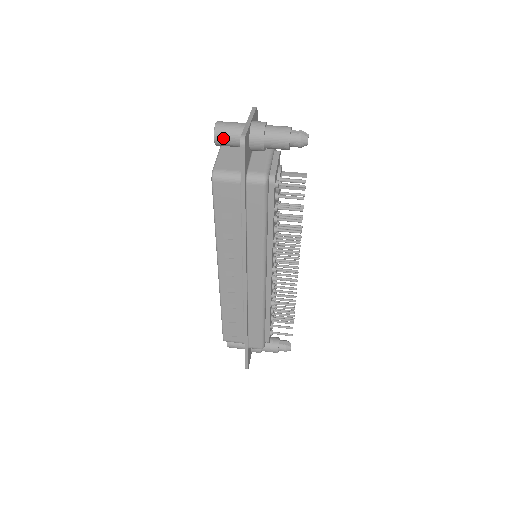
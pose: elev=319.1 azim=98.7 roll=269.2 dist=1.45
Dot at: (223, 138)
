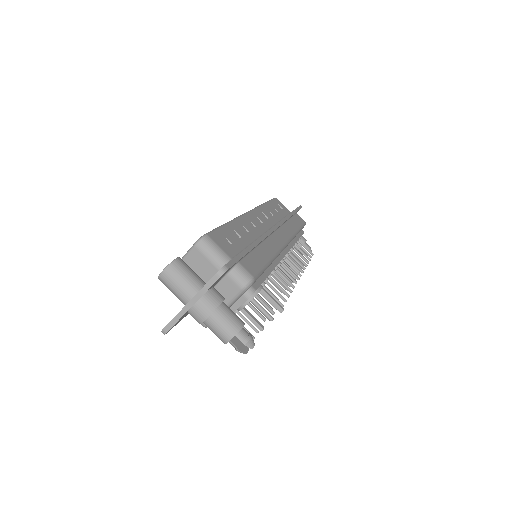
Dot at: occluded
